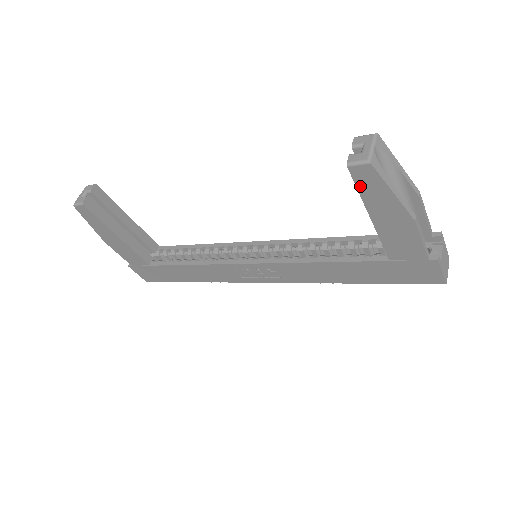
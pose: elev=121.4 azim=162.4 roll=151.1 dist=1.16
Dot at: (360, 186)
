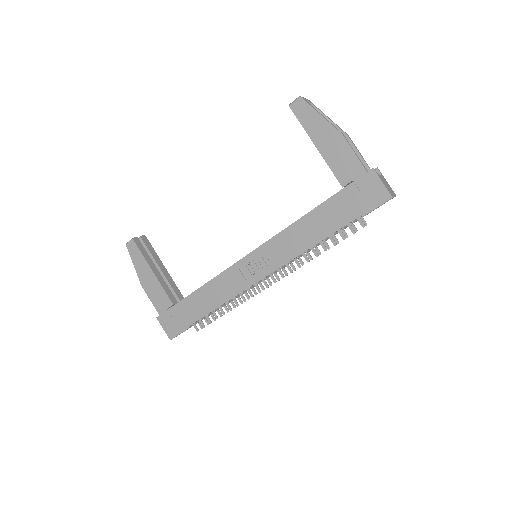
Dot at: (300, 119)
